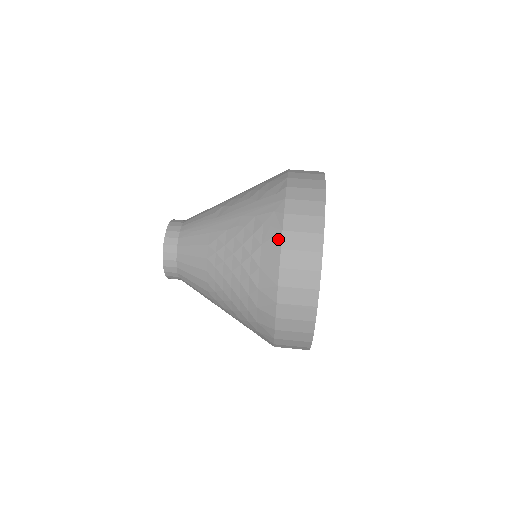
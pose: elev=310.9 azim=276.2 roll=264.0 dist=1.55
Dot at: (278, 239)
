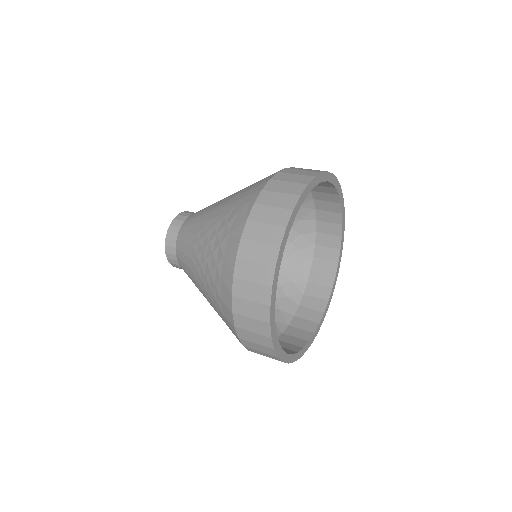
Dot at: (241, 228)
